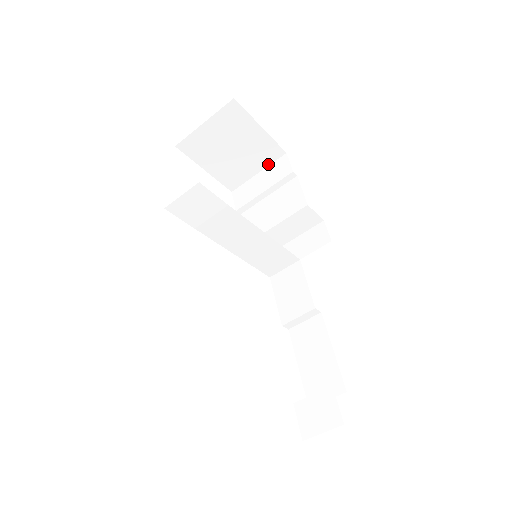
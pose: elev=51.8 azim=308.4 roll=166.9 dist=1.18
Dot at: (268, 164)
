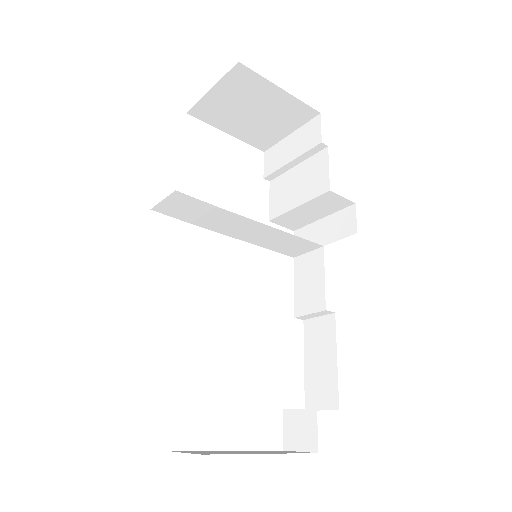
Dot at: (300, 125)
